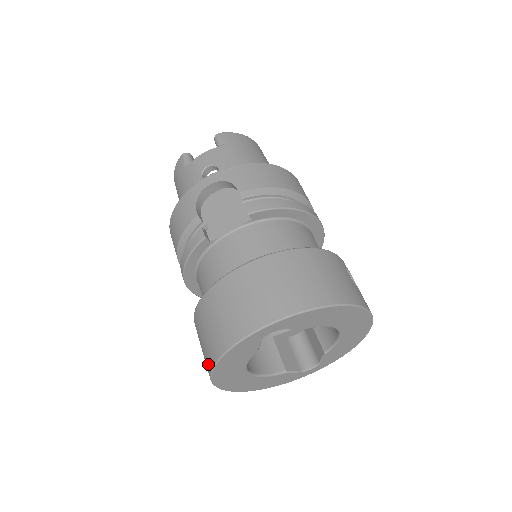
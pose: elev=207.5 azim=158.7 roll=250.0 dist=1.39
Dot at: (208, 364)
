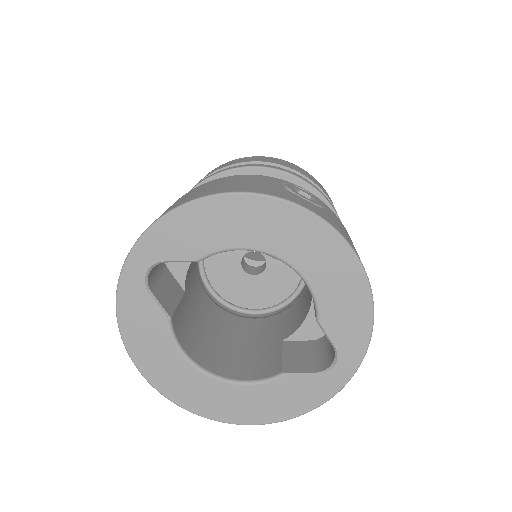
Dot at: occluded
